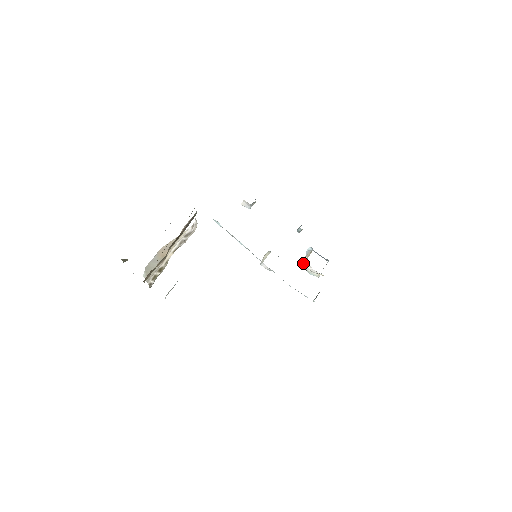
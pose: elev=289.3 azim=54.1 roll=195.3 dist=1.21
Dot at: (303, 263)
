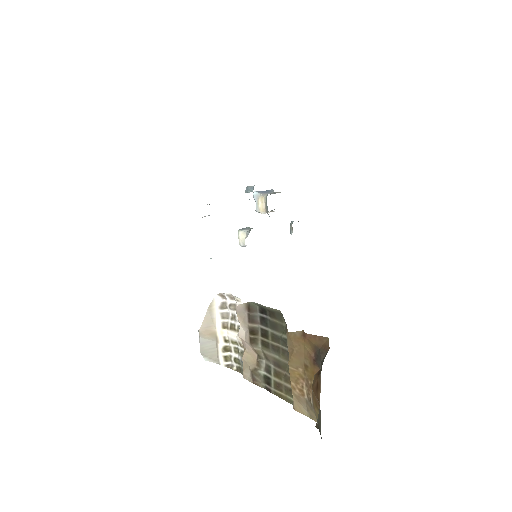
Dot at: (262, 212)
